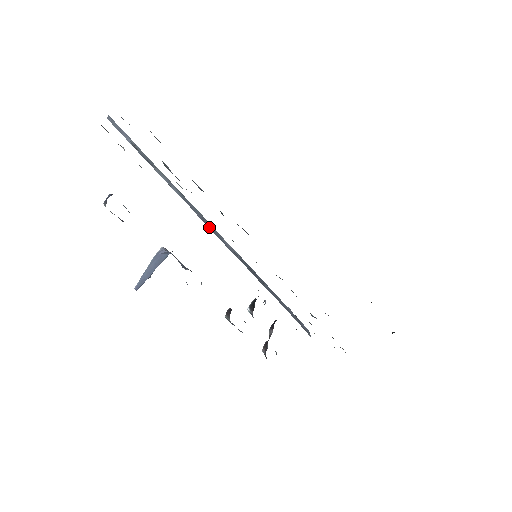
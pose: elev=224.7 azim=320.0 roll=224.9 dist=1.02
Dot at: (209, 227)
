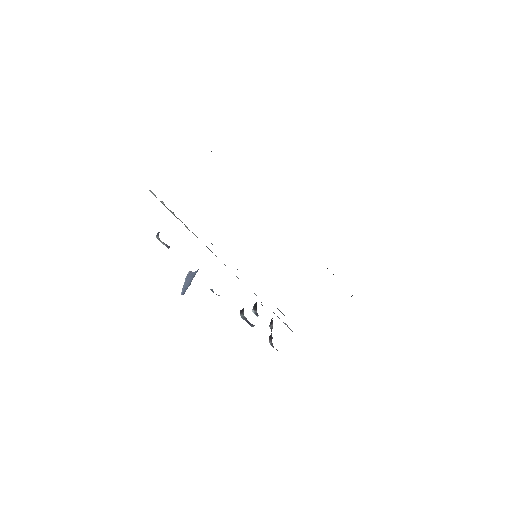
Dot at: occluded
